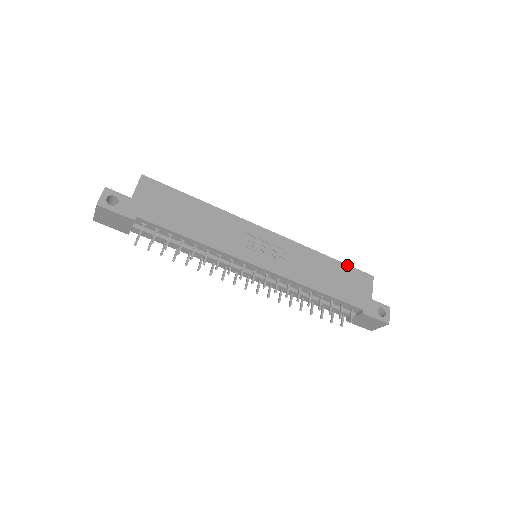
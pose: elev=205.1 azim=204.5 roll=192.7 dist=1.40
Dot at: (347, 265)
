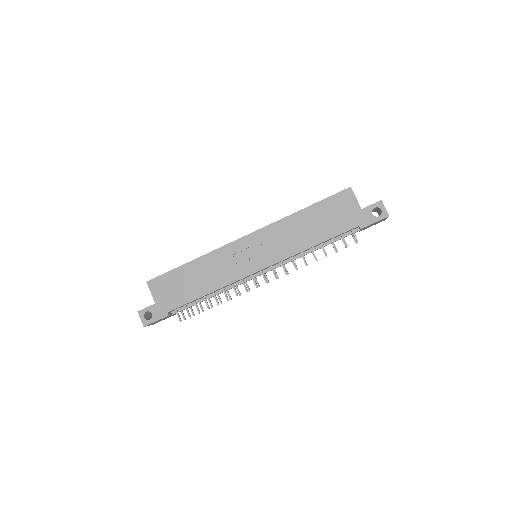
Dot at: (322, 200)
